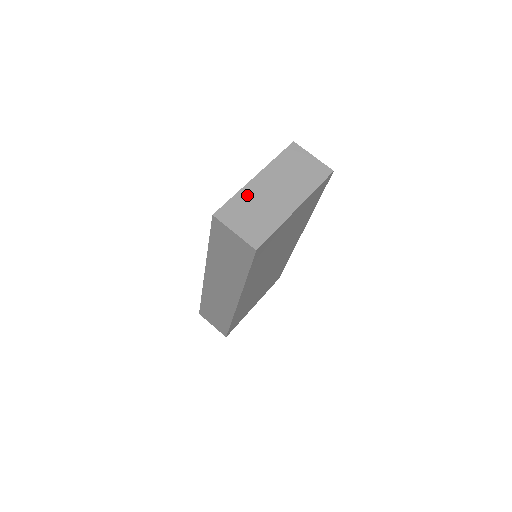
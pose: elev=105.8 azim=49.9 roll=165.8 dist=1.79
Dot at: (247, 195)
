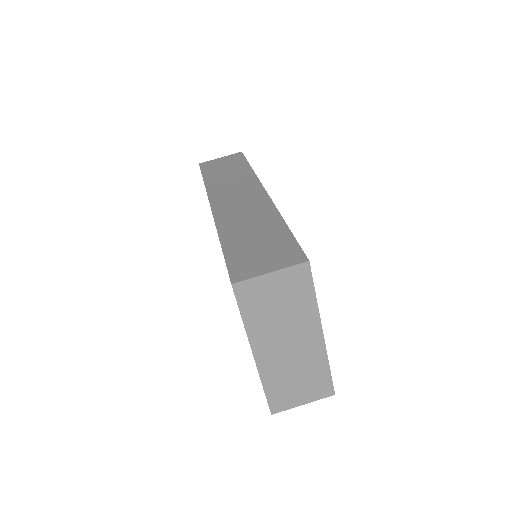
Dot at: (272, 376)
